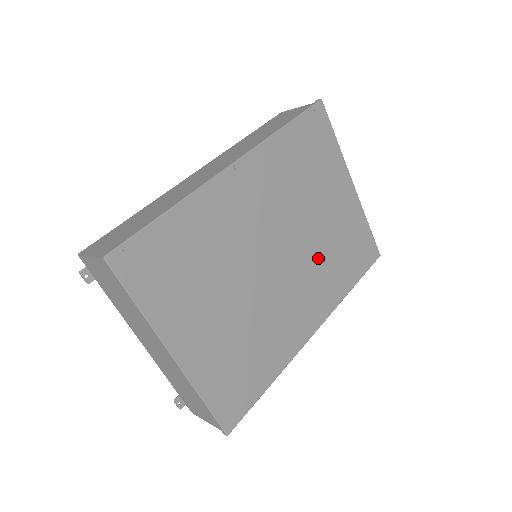
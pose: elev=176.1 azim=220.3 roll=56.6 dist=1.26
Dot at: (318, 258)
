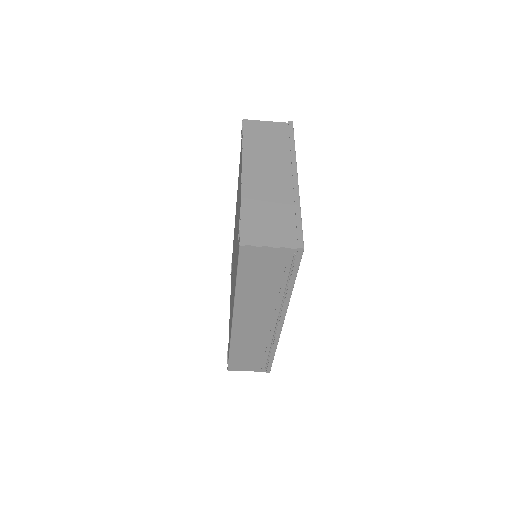
Dot at: occluded
